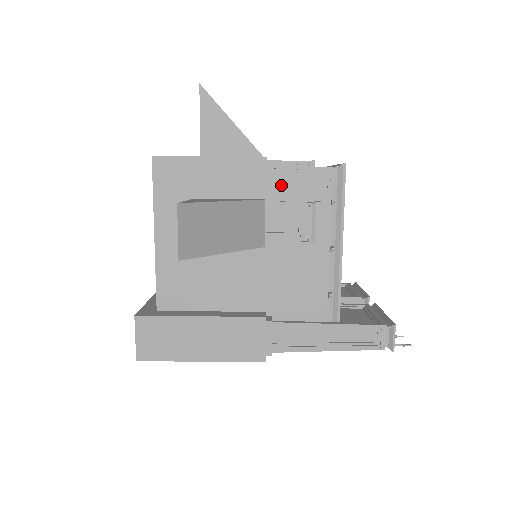
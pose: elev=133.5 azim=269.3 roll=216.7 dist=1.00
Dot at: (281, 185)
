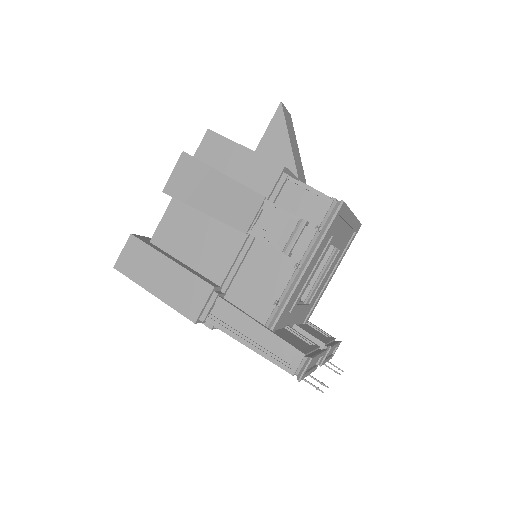
Dot at: (286, 195)
